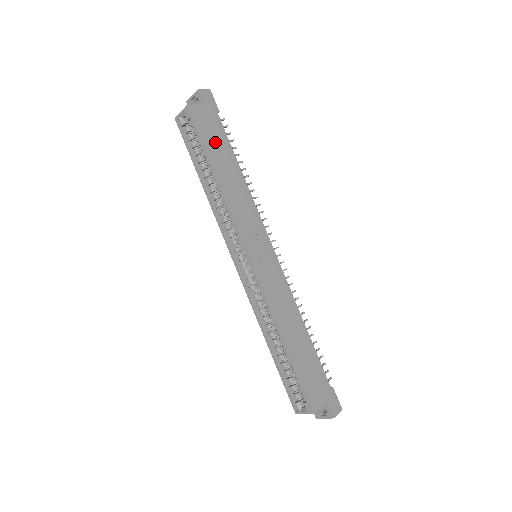
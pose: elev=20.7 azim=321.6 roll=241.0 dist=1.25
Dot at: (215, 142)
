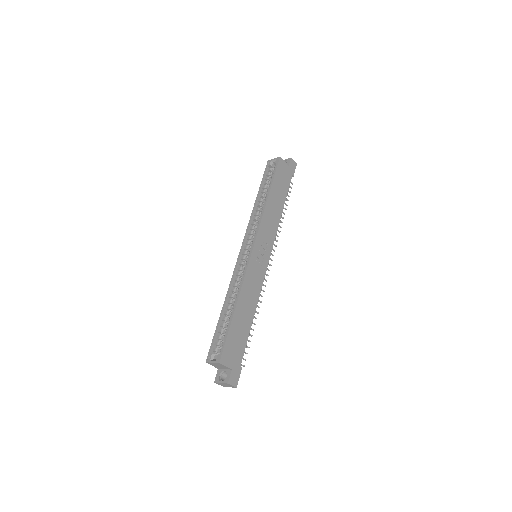
Dot at: (281, 184)
